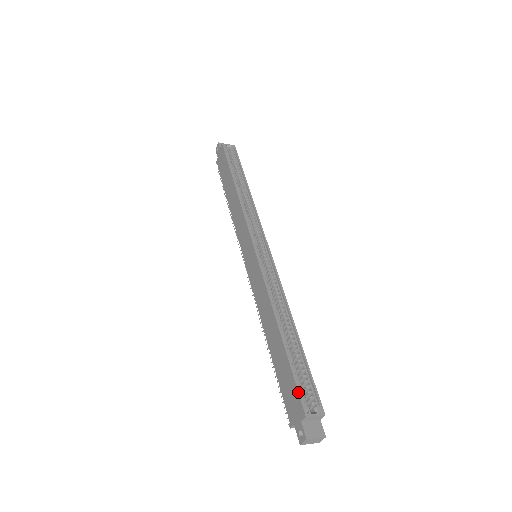
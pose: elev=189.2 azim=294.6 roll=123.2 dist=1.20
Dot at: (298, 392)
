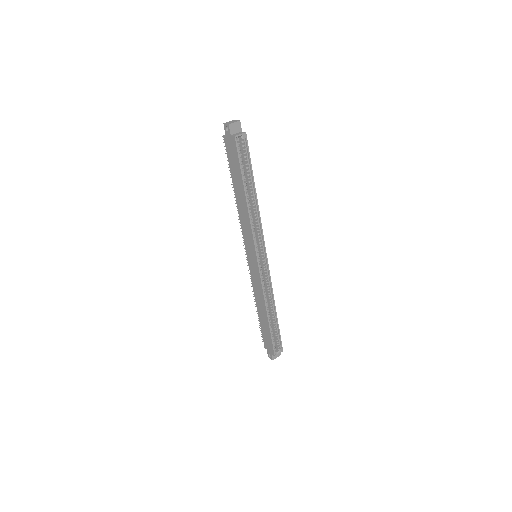
Dot at: (273, 347)
